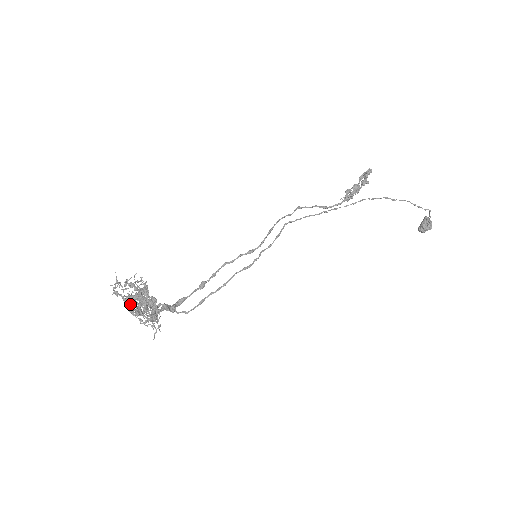
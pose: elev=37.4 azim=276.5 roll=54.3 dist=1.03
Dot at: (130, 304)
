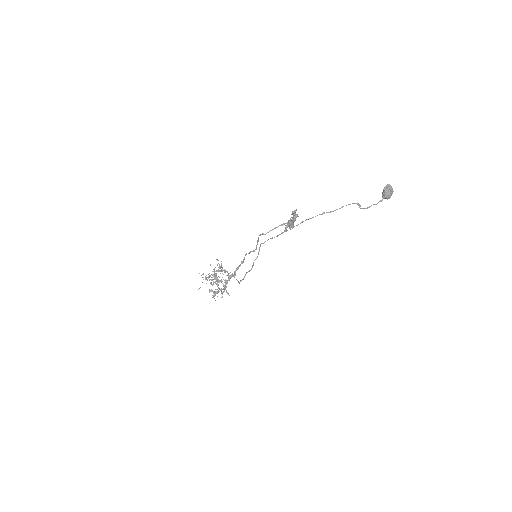
Dot at: occluded
